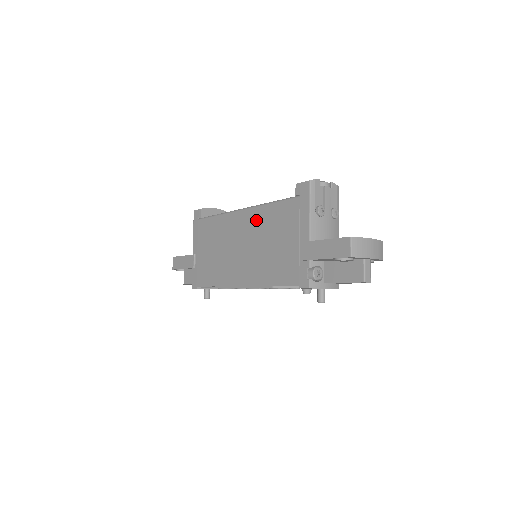
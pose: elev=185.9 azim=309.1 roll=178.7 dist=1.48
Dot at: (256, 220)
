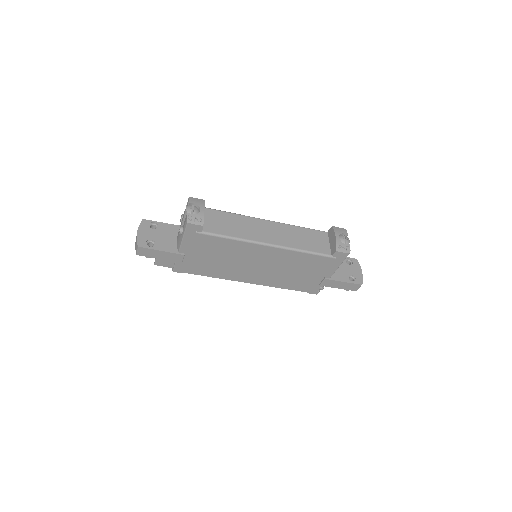
Dot at: (285, 257)
